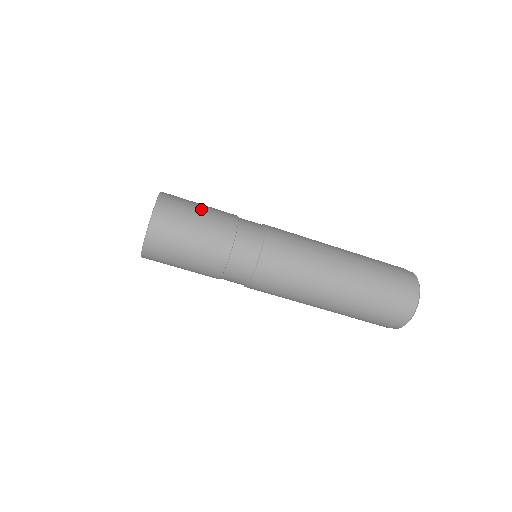
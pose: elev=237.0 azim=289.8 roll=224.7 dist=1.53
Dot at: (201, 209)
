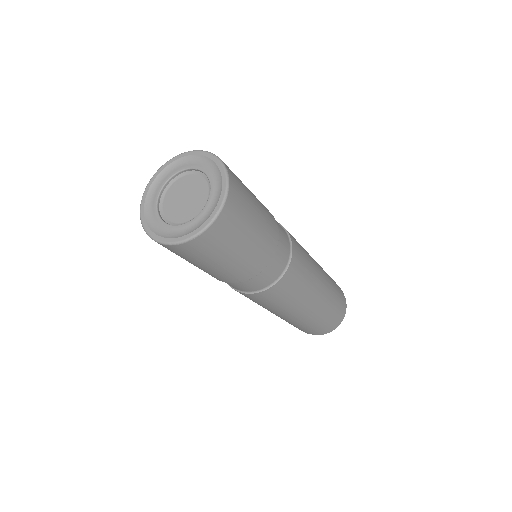
Dot at: (256, 225)
